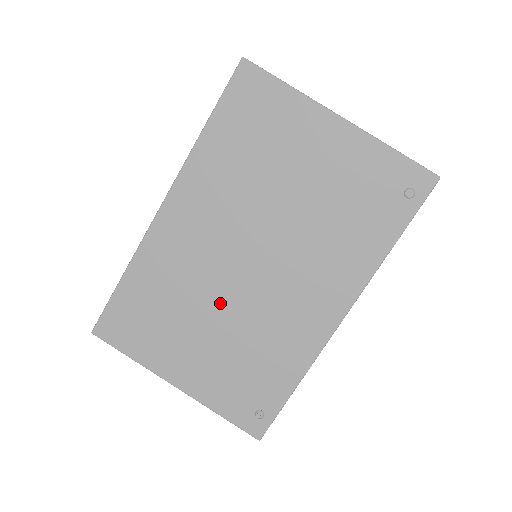
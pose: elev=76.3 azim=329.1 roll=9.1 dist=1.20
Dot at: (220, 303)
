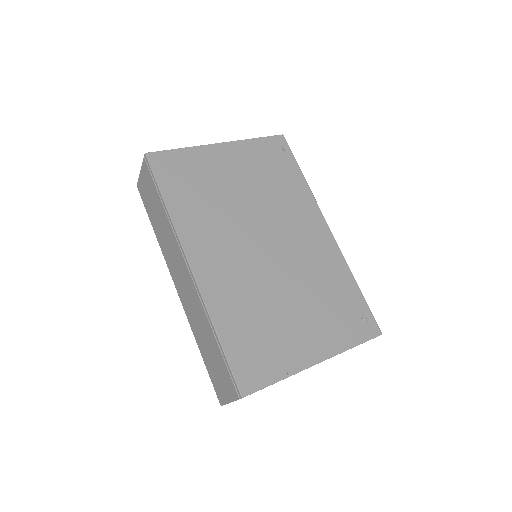
Dot at: (280, 284)
